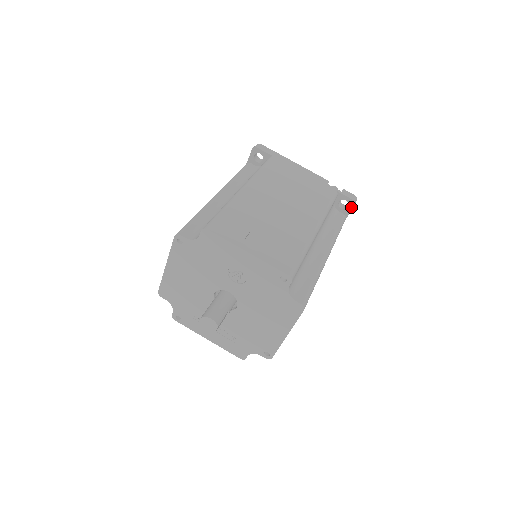
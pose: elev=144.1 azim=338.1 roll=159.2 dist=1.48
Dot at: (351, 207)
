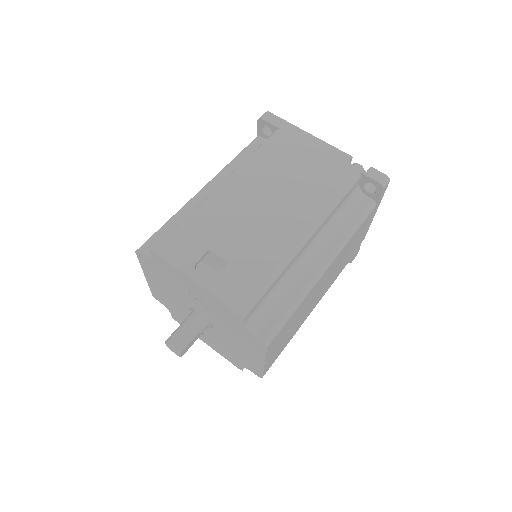
Dot at: (380, 192)
